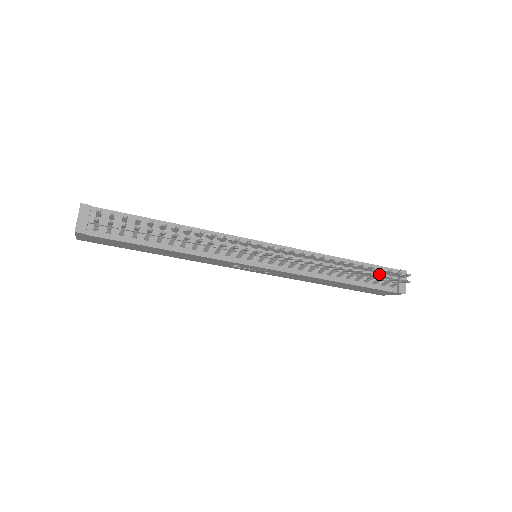
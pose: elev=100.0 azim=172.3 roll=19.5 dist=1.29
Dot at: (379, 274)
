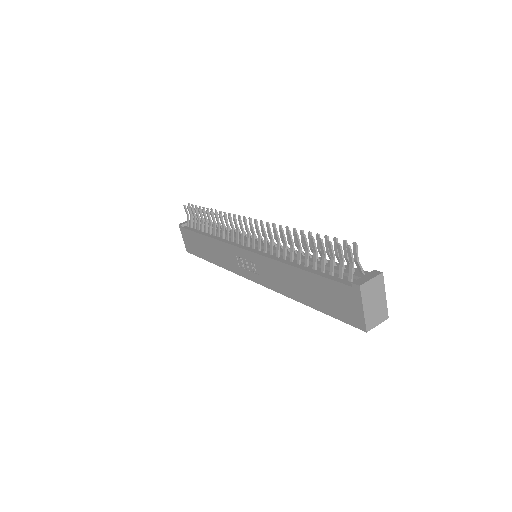
Dot at: occluded
